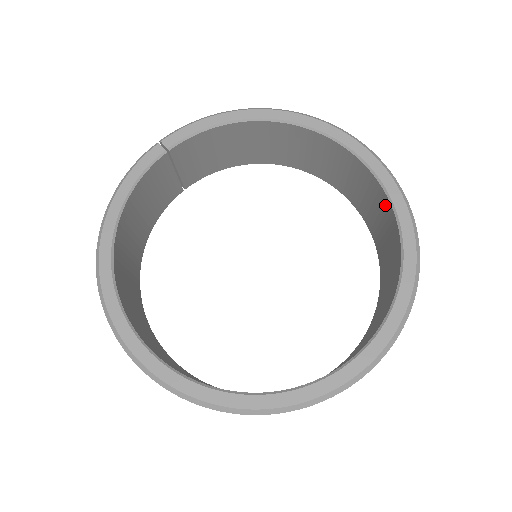
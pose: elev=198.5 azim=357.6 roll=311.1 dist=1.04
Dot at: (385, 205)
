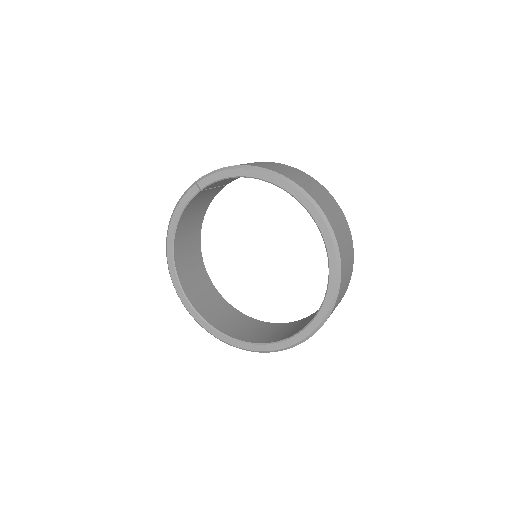
Dot at: occluded
